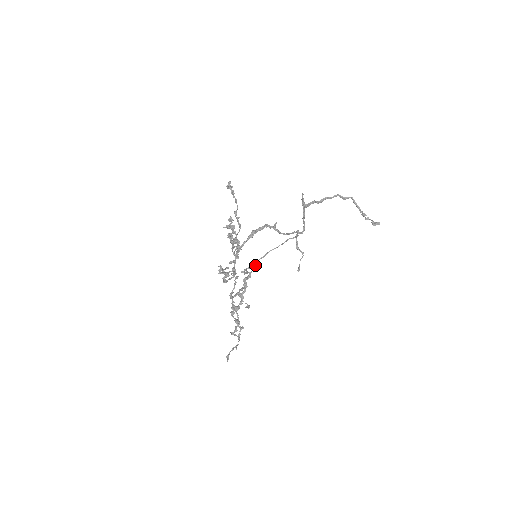
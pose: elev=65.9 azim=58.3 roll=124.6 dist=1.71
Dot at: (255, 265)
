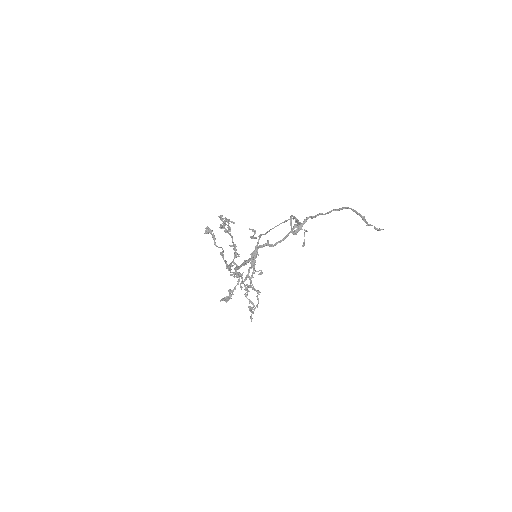
Dot at: (260, 237)
